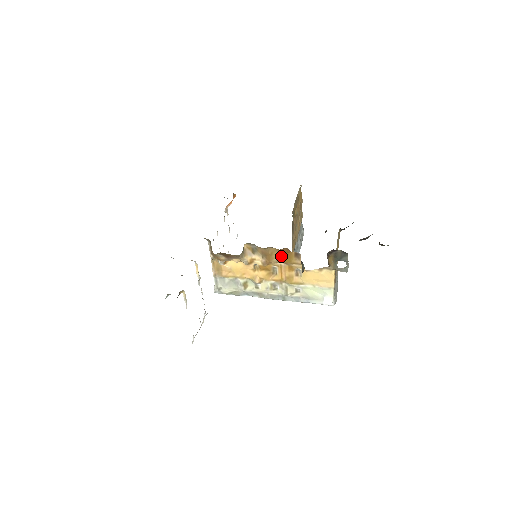
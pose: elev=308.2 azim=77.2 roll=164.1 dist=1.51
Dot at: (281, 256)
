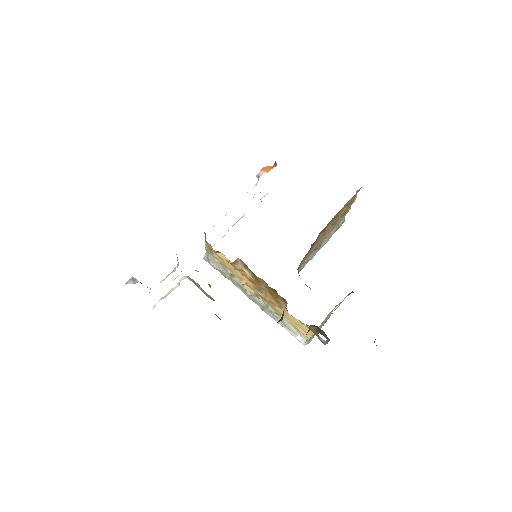
Dot at: (269, 289)
